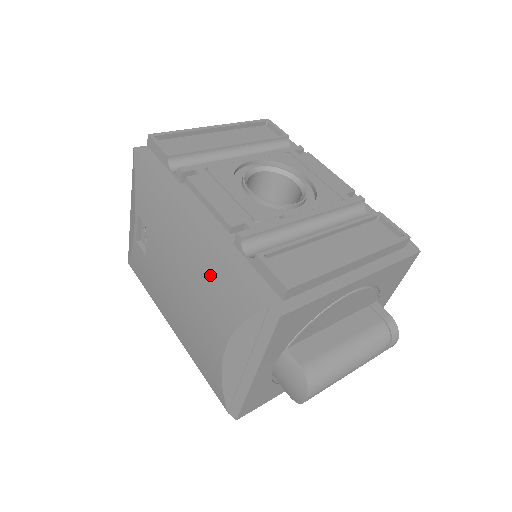
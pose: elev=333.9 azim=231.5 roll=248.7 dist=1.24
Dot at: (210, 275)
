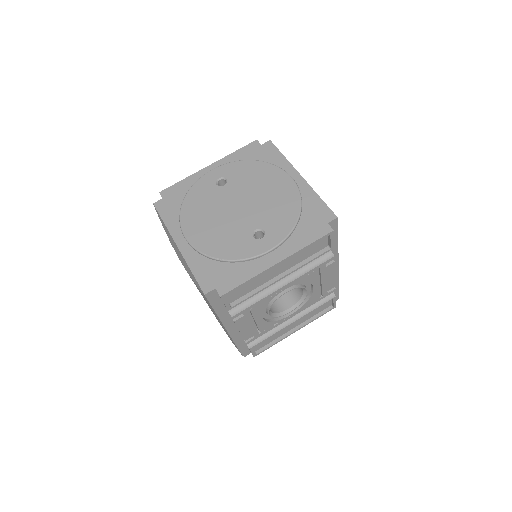
Dot at: occluded
